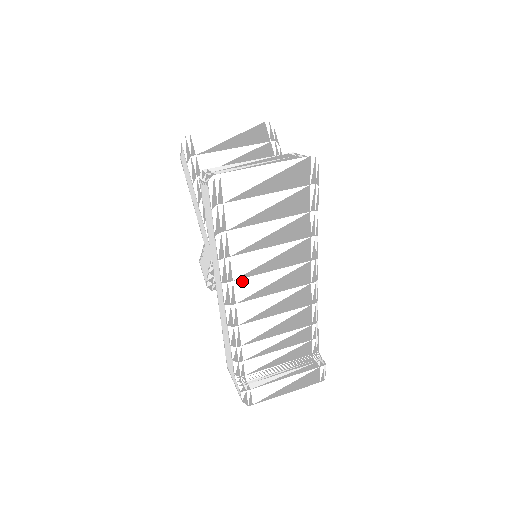
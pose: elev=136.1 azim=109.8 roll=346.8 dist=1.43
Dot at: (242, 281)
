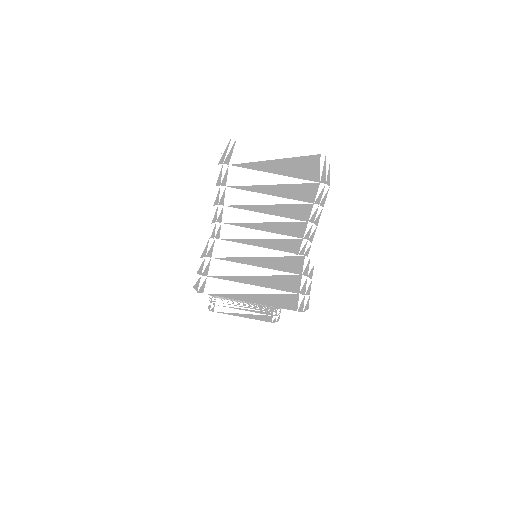
Dot at: occluded
